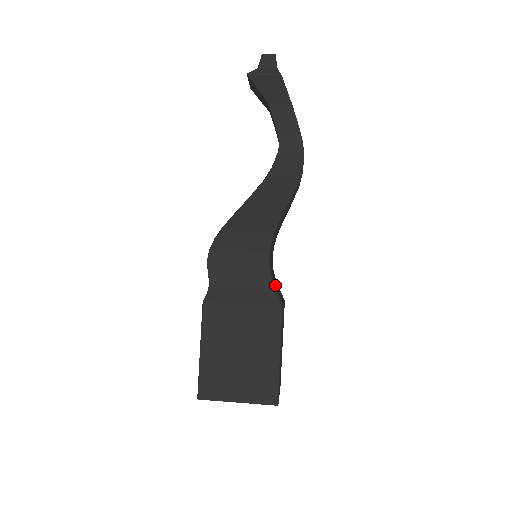
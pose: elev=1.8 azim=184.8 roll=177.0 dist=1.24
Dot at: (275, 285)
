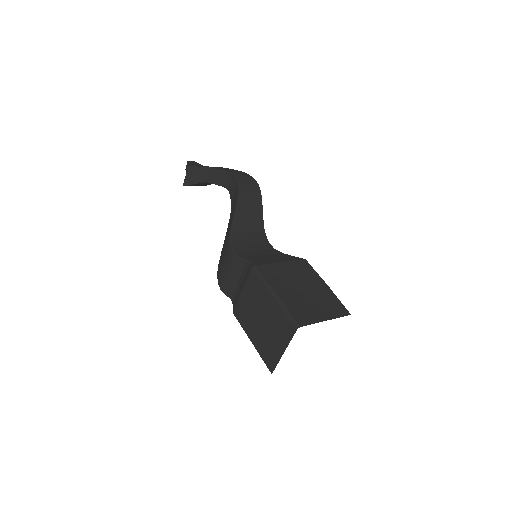
Dot at: (248, 260)
